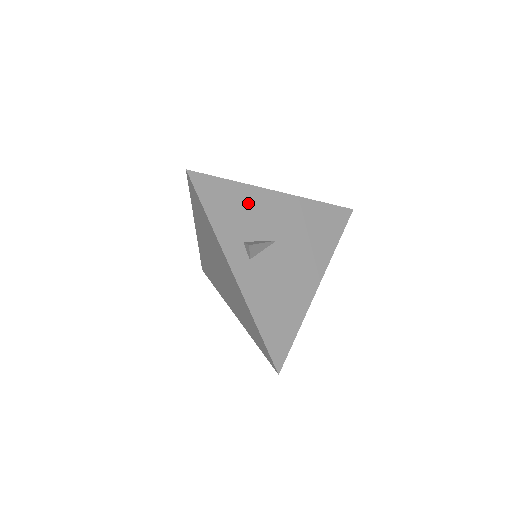
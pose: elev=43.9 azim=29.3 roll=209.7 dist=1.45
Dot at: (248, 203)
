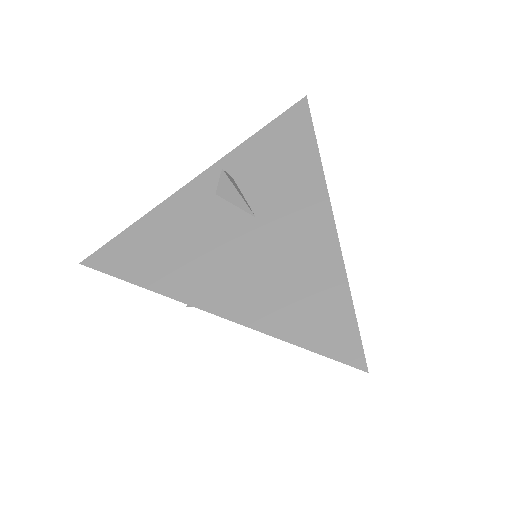
Dot at: occluded
